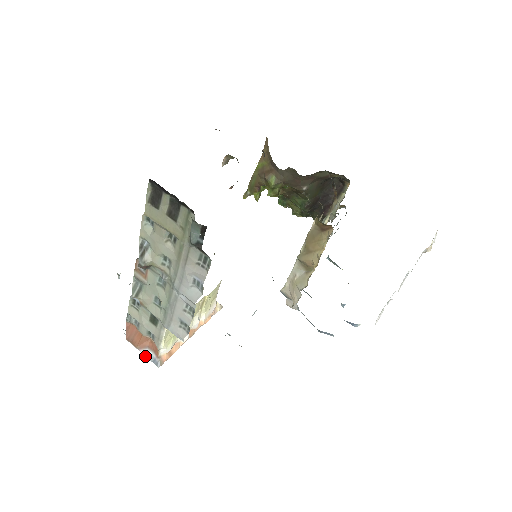
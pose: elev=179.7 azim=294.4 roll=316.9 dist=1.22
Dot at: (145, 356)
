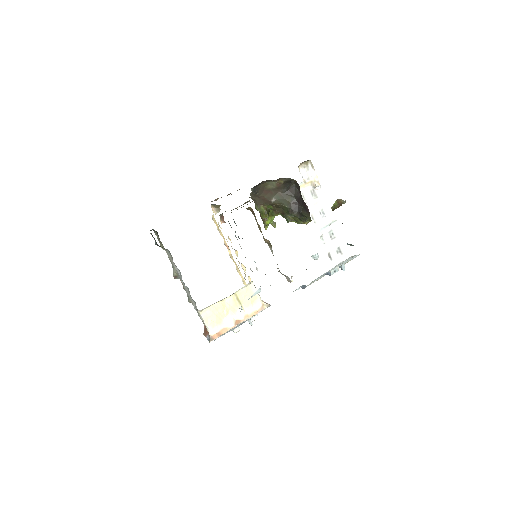
Dot at: (207, 339)
